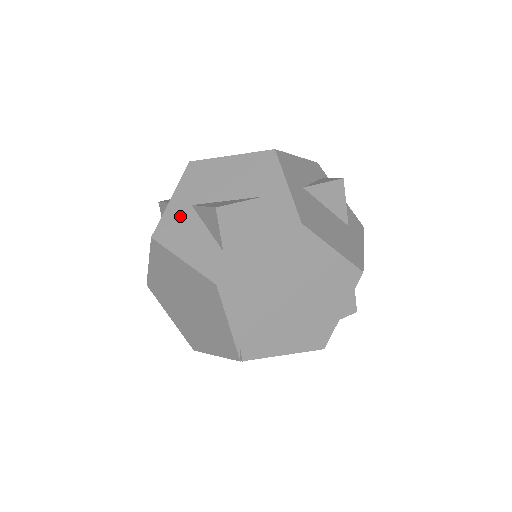
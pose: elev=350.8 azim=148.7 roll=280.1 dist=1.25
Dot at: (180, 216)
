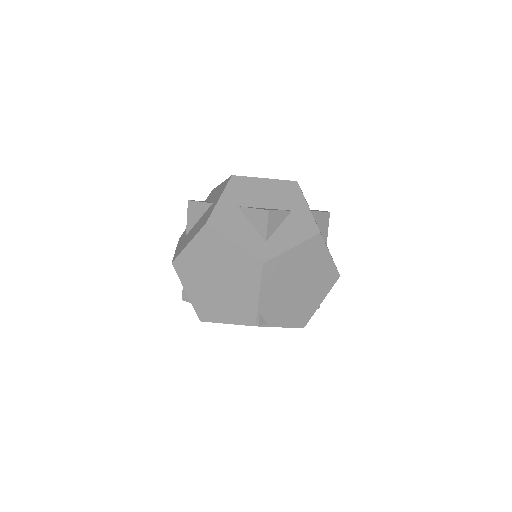
Dot at: (229, 212)
